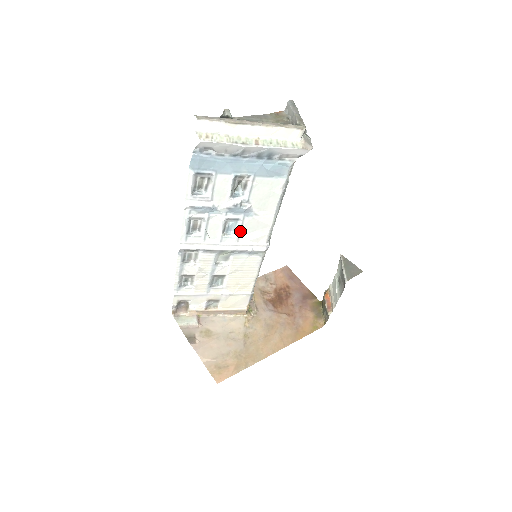
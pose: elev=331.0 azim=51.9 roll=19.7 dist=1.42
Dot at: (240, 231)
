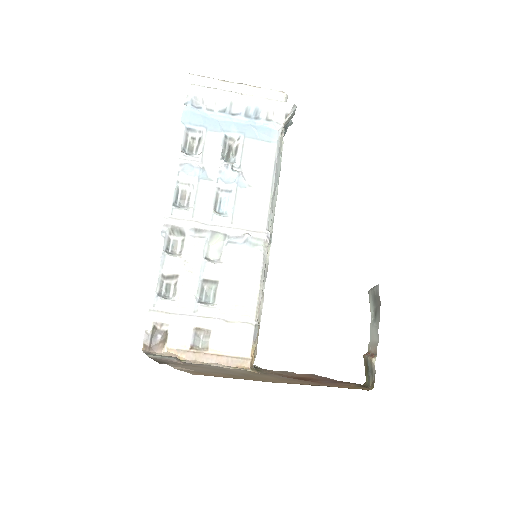
Dot at: (234, 208)
